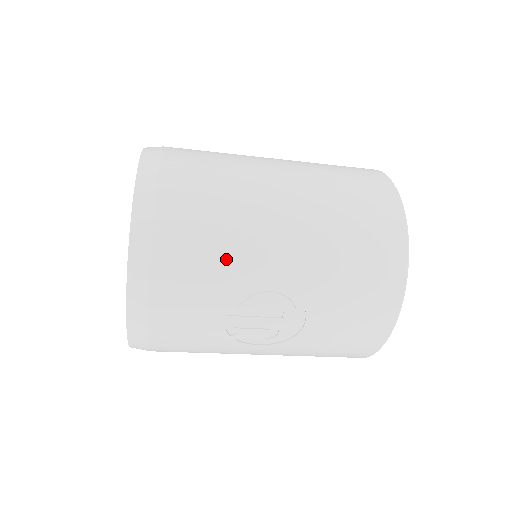
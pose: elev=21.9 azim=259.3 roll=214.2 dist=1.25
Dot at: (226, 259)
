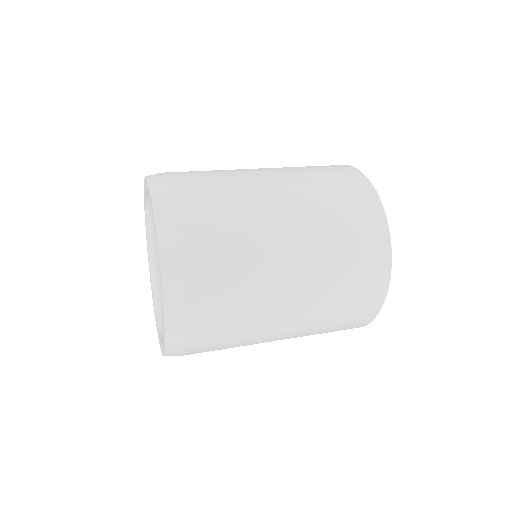
Dot at: (238, 344)
